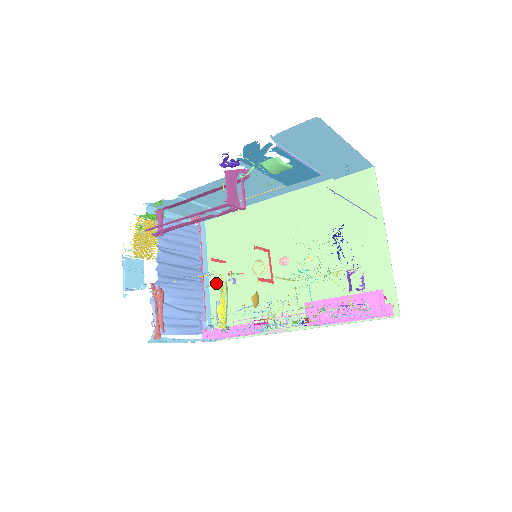
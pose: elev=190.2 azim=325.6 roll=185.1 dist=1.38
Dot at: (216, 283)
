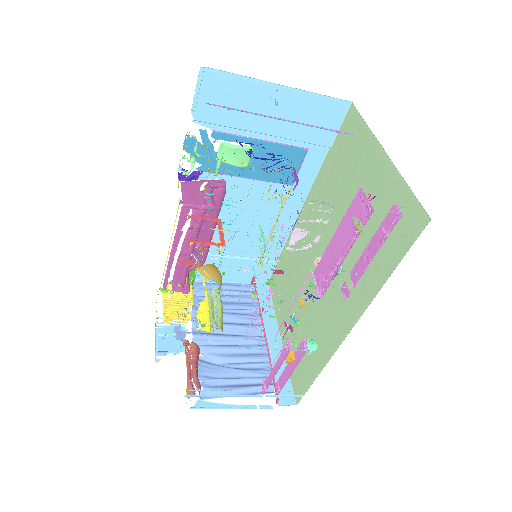
Dot at: occluded
